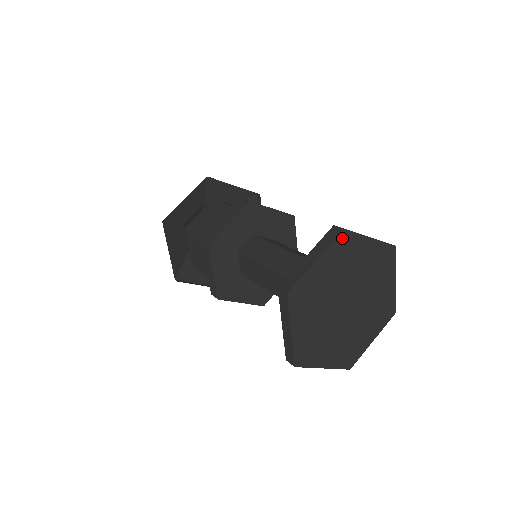
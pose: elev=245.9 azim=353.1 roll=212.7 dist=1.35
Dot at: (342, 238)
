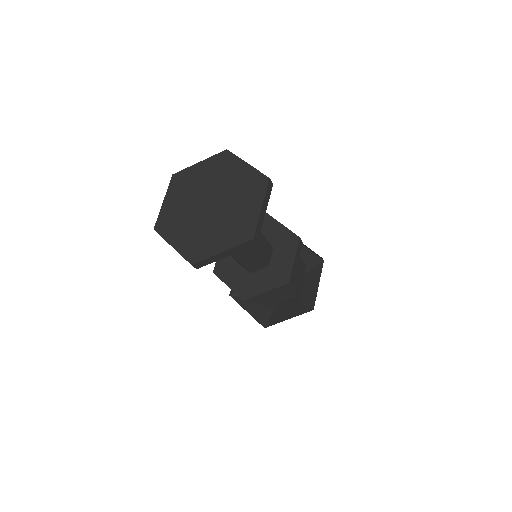
Dot at: (223, 155)
